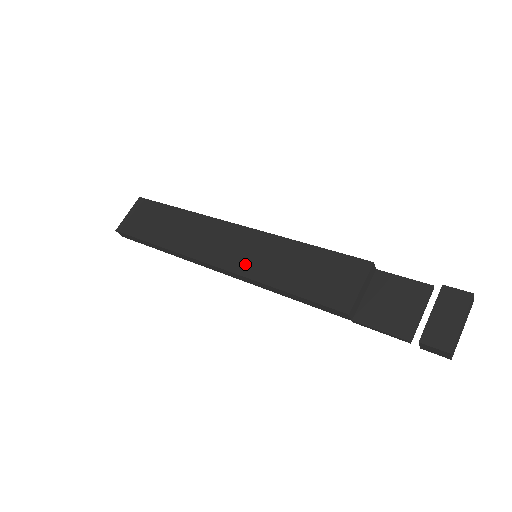
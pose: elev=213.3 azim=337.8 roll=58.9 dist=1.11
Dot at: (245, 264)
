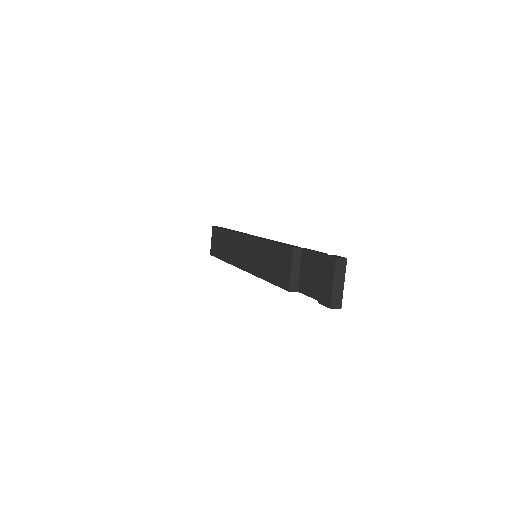
Dot at: (251, 265)
